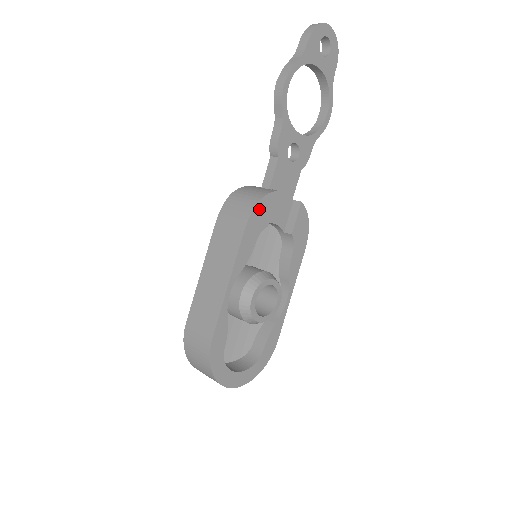
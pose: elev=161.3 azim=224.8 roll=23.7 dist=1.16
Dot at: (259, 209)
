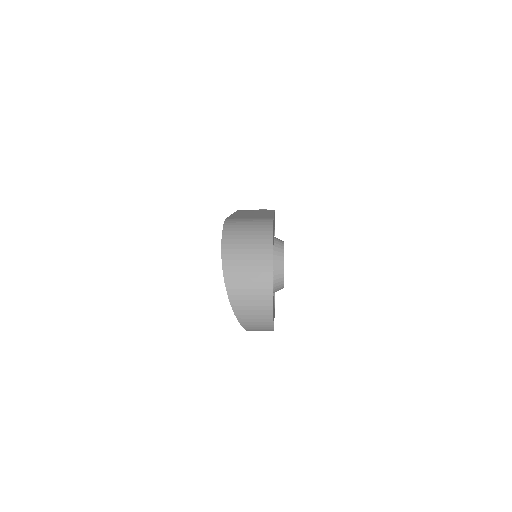
Dot at: occluded
